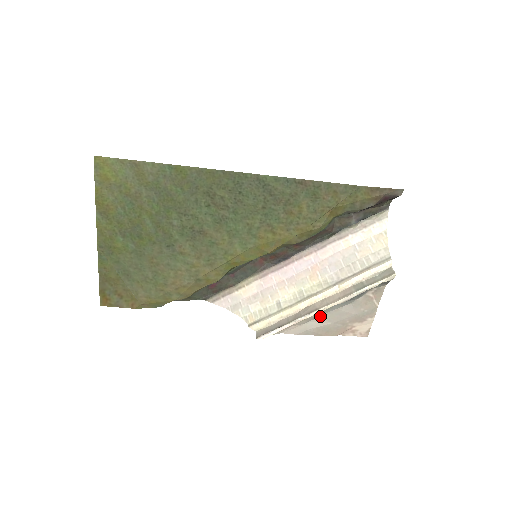
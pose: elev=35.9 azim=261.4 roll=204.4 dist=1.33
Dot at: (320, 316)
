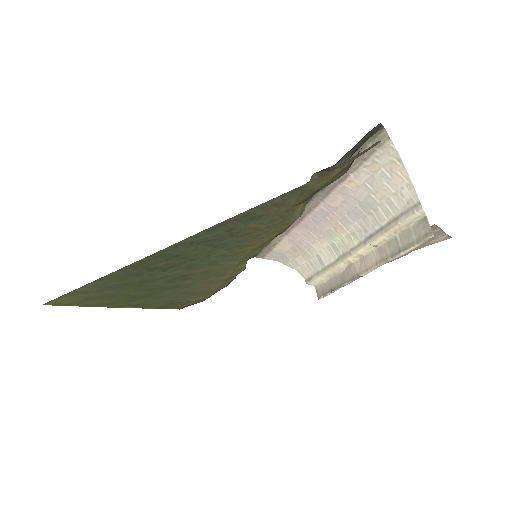
Dot at: occluded
